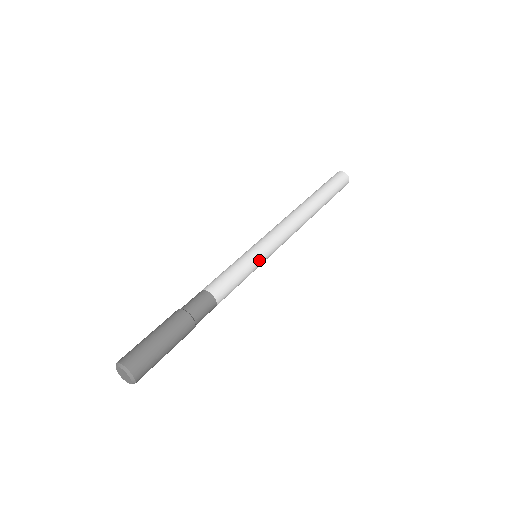
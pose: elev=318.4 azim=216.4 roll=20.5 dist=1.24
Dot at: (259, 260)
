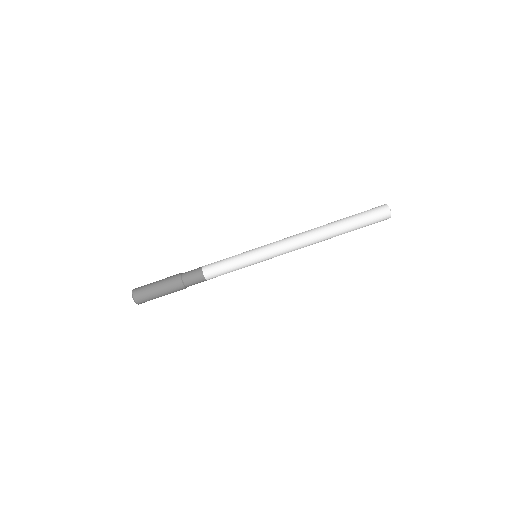
Dot at: (252, 261)
